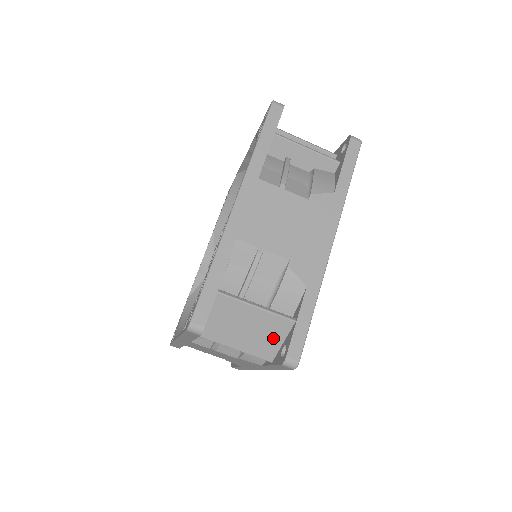
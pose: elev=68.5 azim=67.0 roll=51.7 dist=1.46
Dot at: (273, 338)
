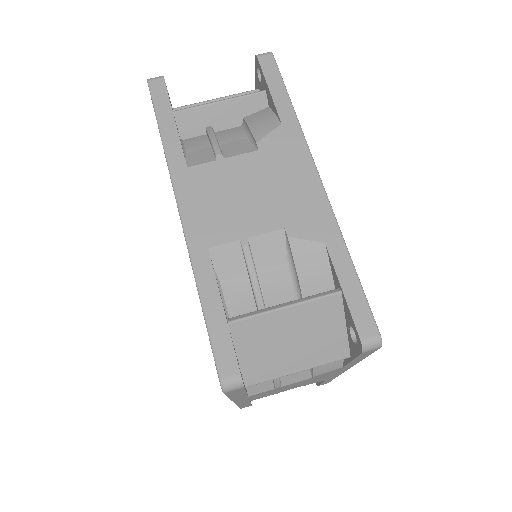
Dot at: (331, 329)
